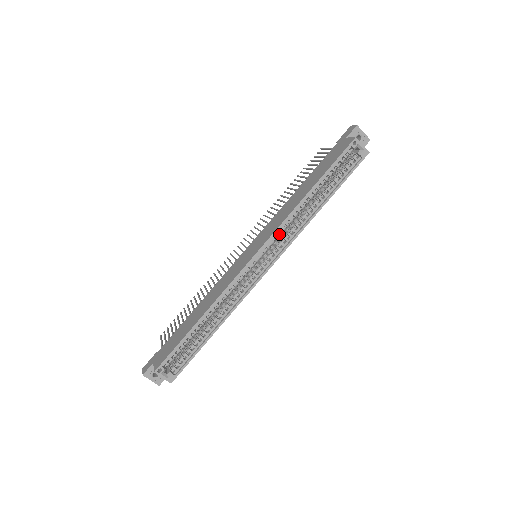
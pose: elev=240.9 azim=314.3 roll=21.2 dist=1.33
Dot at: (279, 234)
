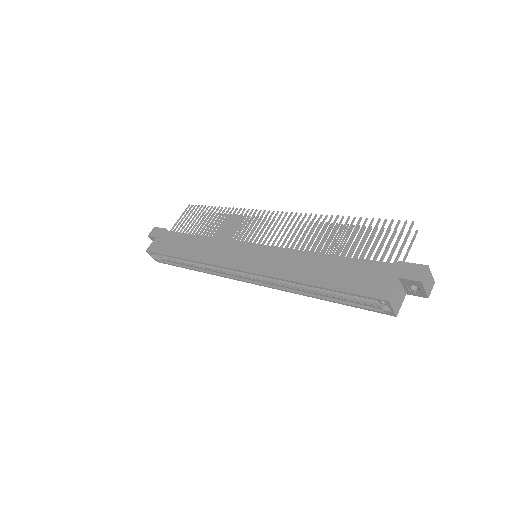
Dot at: occluded
